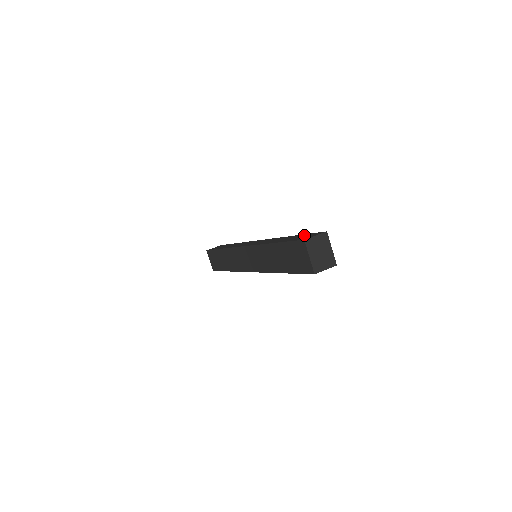
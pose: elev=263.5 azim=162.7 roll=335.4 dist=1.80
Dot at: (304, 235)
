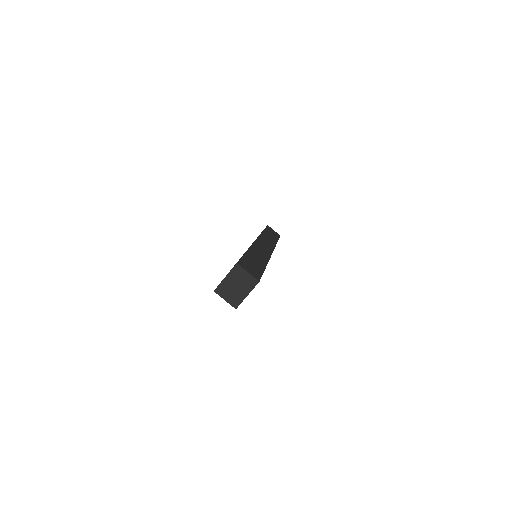
Dot at: (258, 269)
